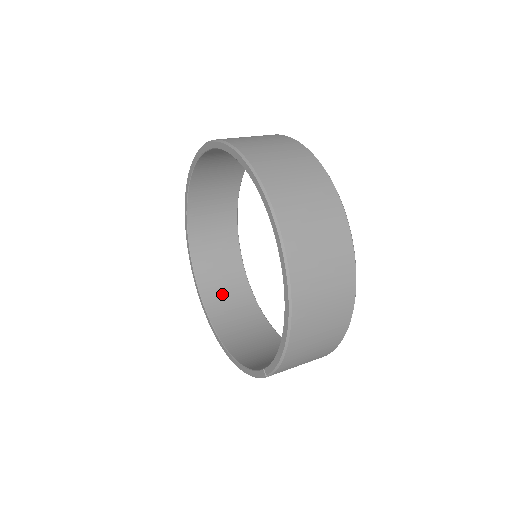
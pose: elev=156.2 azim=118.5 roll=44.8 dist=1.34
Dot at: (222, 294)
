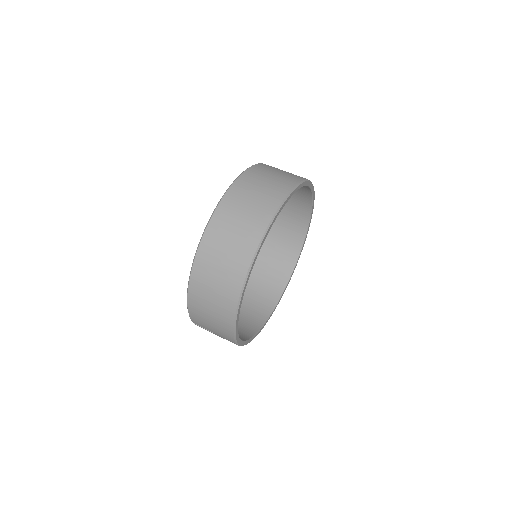
Dot at: (260, 283)
